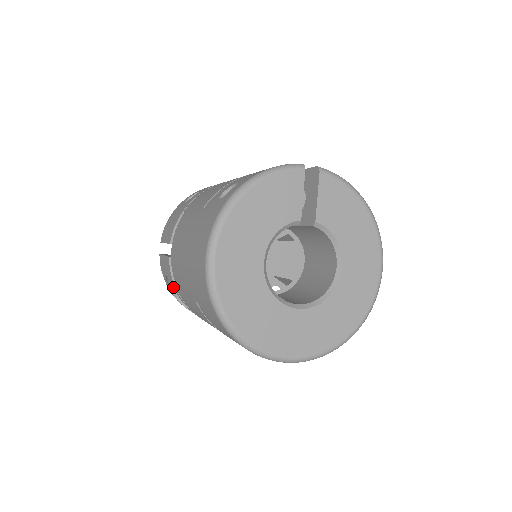
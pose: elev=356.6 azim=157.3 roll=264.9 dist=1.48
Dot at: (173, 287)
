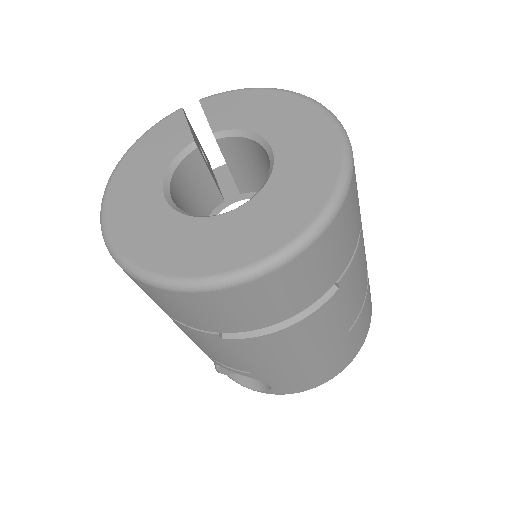
Dot at: occluded
